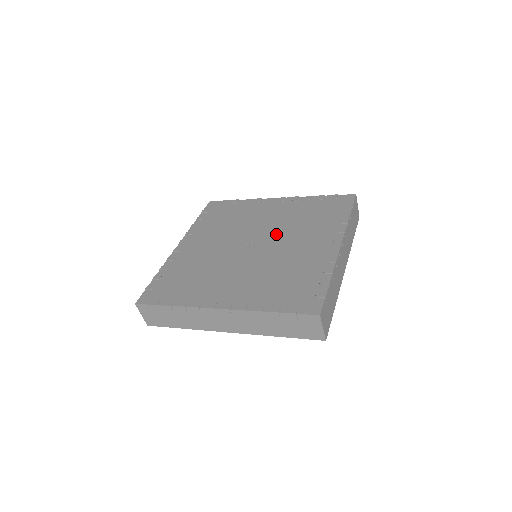
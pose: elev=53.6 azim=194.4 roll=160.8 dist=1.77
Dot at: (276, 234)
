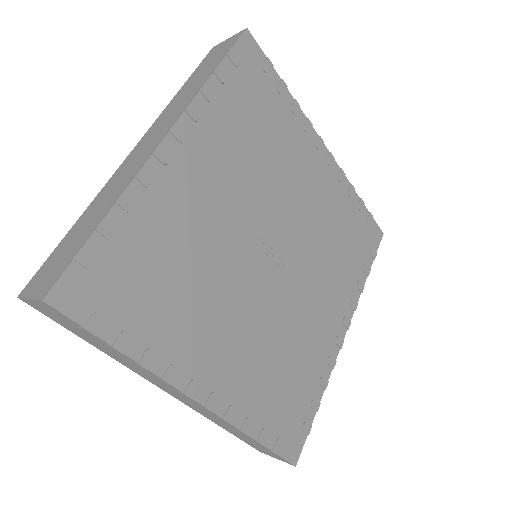
Dot at: (303, 251)
